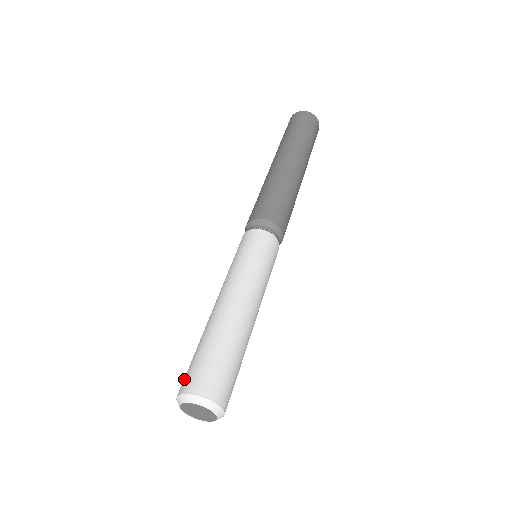
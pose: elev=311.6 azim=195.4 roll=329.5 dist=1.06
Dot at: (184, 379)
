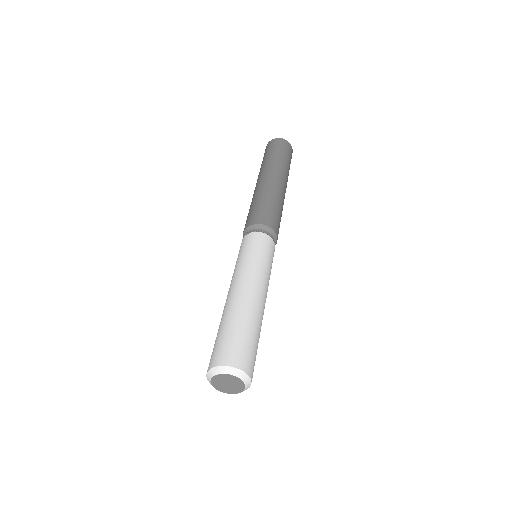
Dot at: occluded
